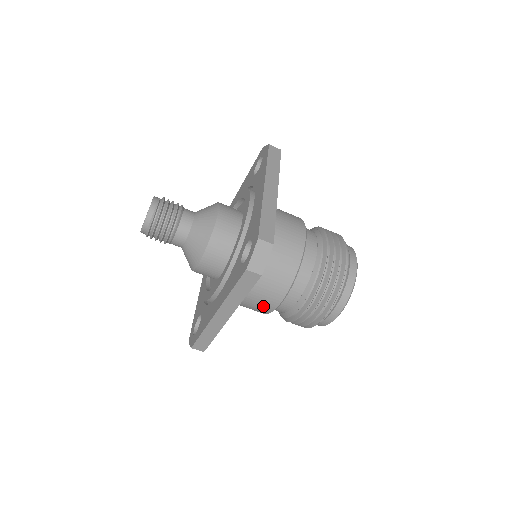
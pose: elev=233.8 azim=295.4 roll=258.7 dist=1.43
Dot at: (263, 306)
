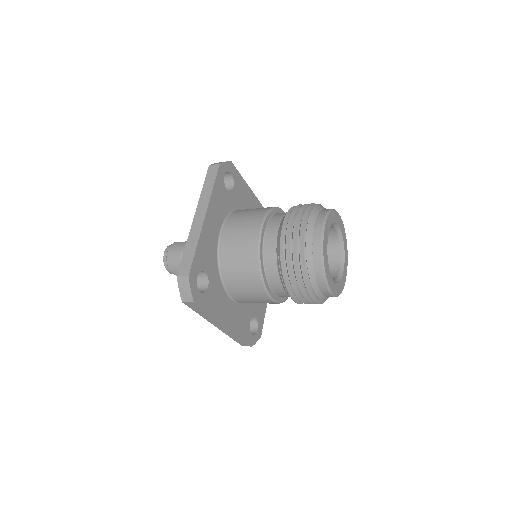
Dot at: occluded
